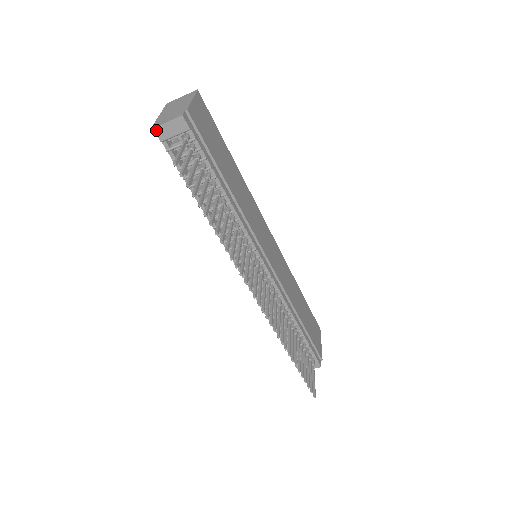
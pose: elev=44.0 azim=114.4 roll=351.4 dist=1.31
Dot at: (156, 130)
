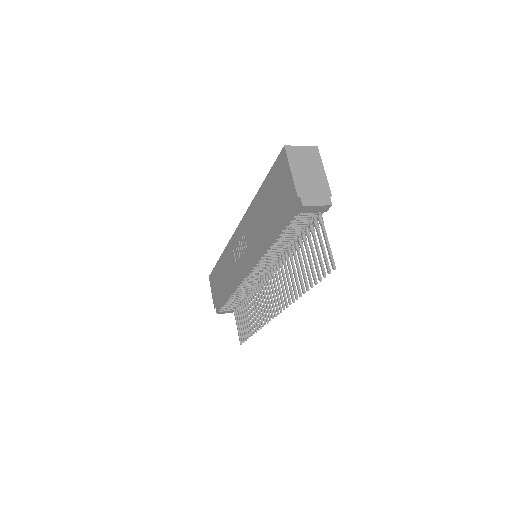
Dot at: (304, 207)
